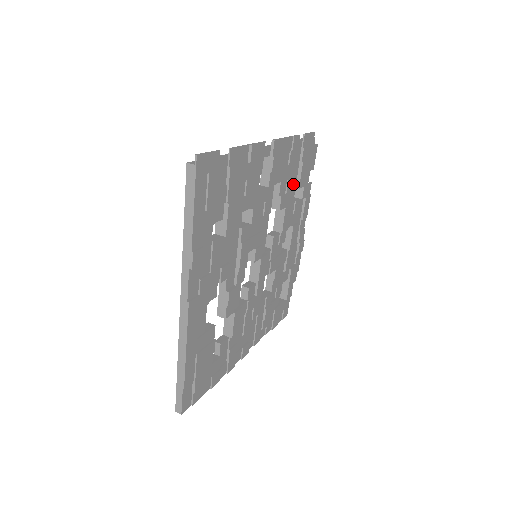
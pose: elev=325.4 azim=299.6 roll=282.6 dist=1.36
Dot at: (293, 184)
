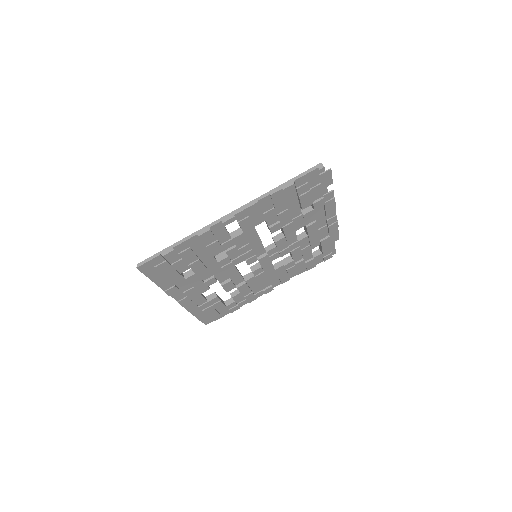
Dot at: (294, 208)
